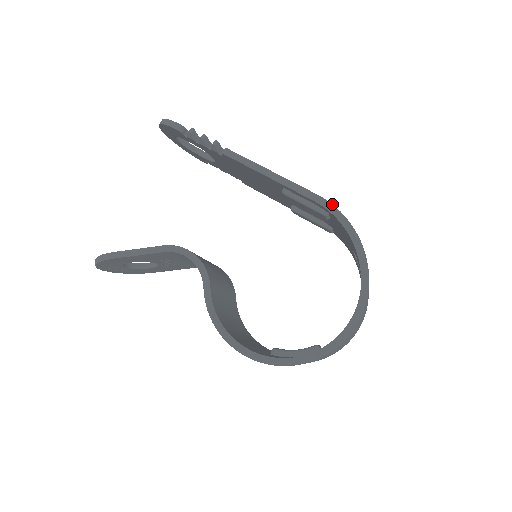
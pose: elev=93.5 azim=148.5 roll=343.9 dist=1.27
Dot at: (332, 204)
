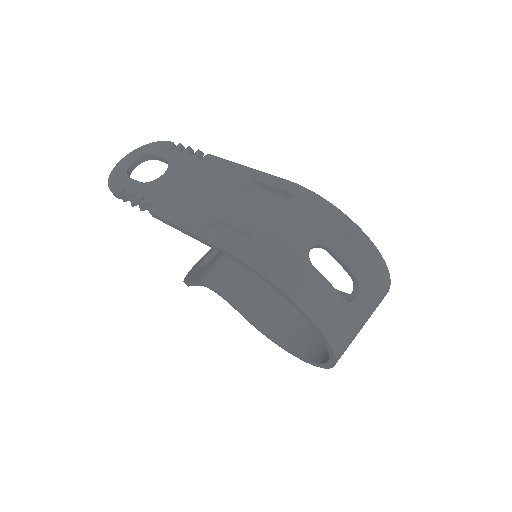
Dot at: (238, 259)
